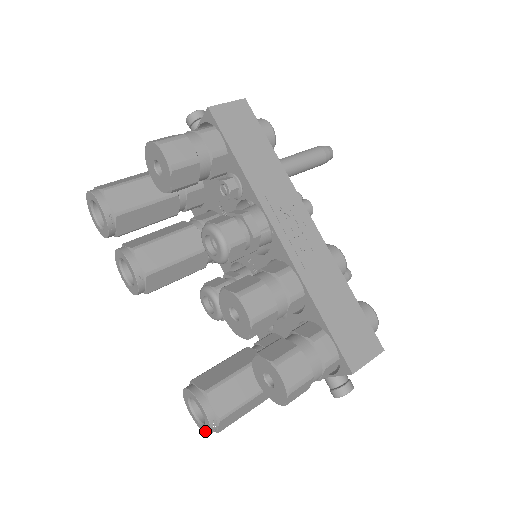
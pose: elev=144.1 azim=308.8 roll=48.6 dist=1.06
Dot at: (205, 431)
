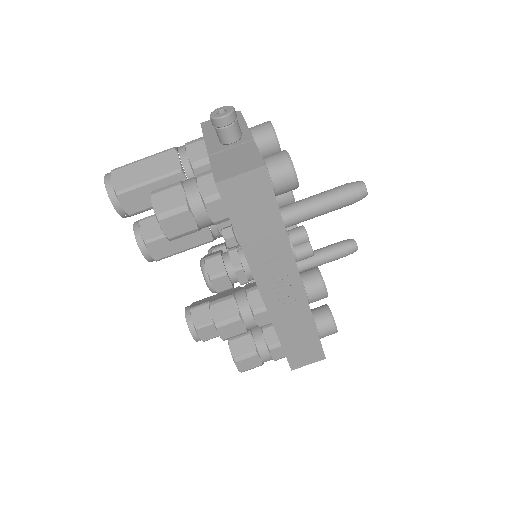
Dot at: occluded
